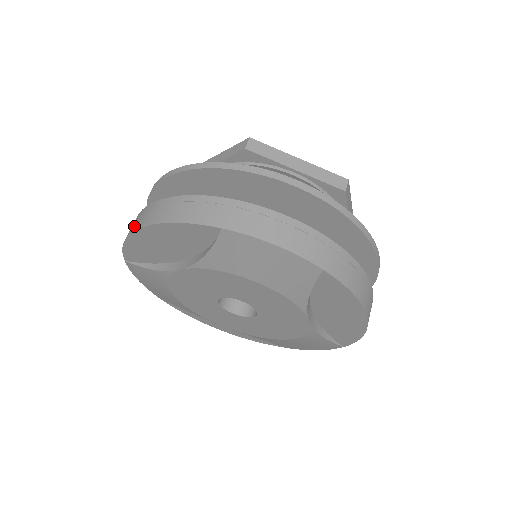
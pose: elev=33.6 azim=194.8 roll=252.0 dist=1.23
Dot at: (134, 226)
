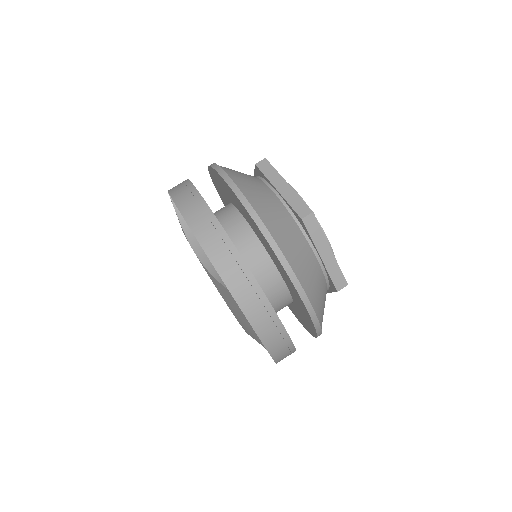
Dot at: (185, 207)
